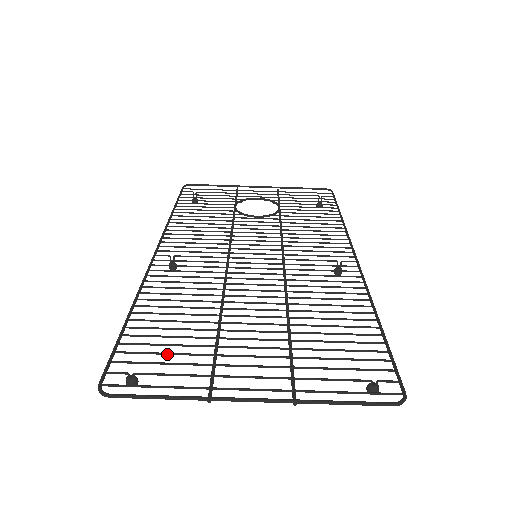
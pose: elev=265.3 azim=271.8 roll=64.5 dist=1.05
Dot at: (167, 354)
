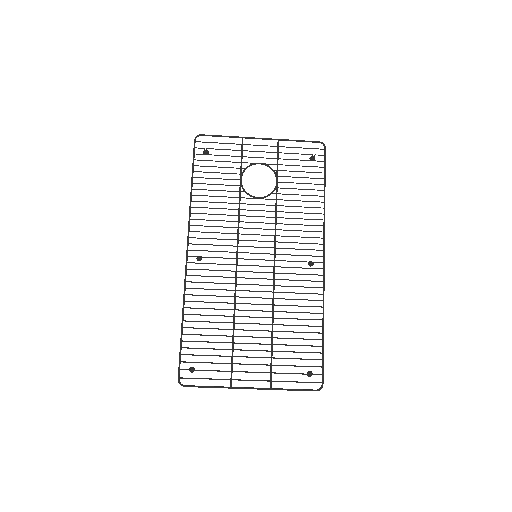
Dot at: occluded
